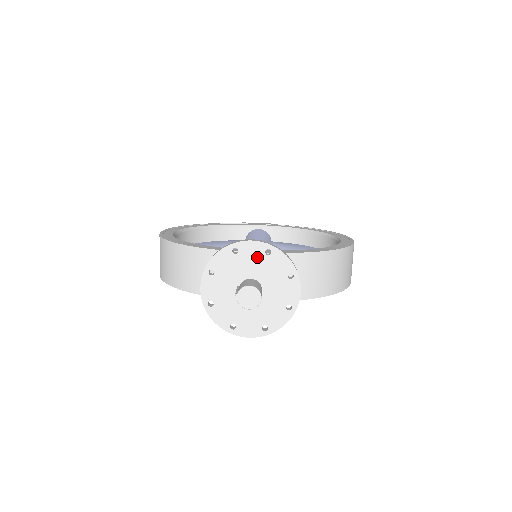
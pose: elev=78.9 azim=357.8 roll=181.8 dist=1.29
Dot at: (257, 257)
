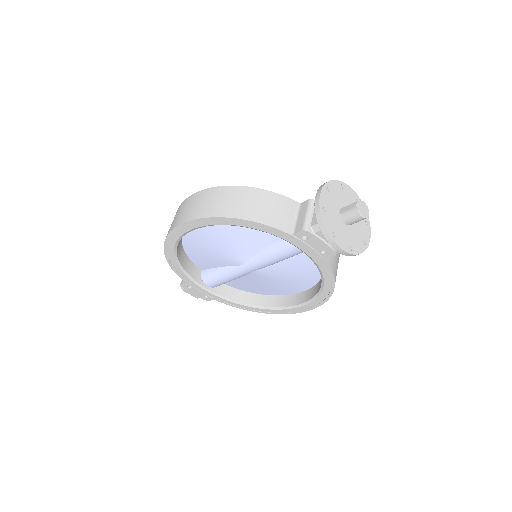
Dot at: (352, 199)
